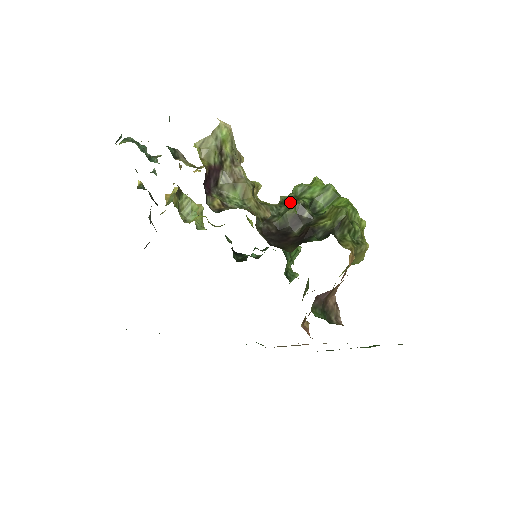
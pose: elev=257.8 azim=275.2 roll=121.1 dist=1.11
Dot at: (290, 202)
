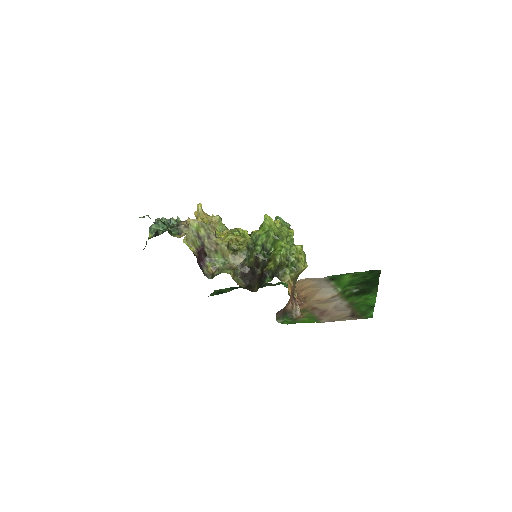
Dot at: (251, 249)
